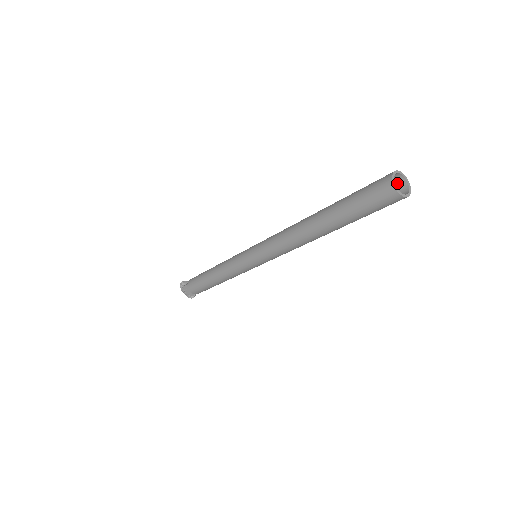
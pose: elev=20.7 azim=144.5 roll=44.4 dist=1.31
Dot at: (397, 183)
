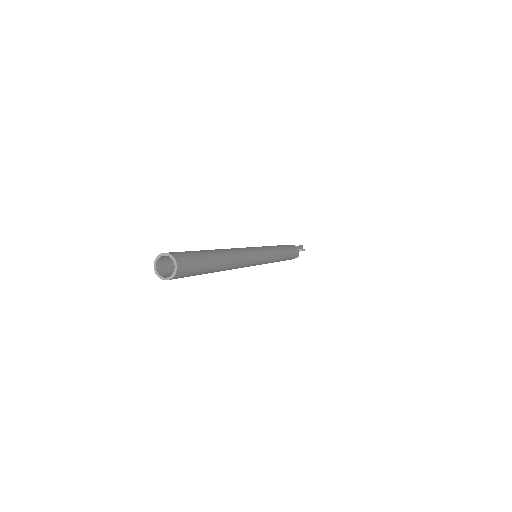
Dot at: occluded
